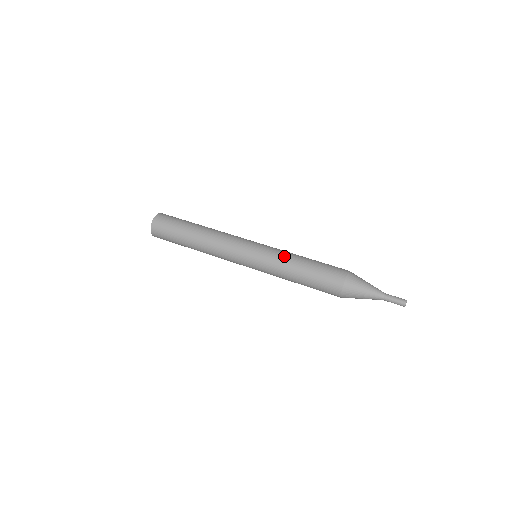
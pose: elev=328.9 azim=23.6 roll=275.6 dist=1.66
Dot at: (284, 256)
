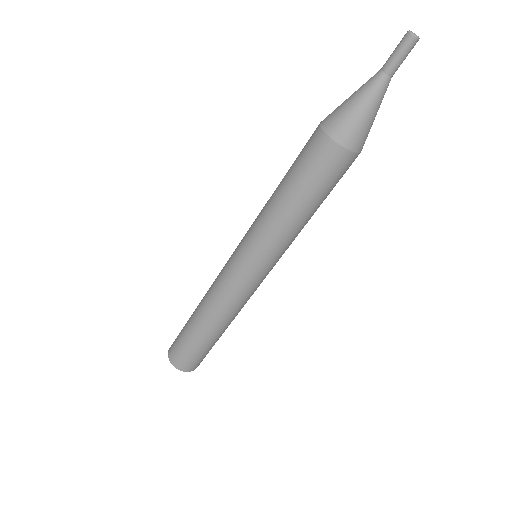
Dot at: (262, 209)
